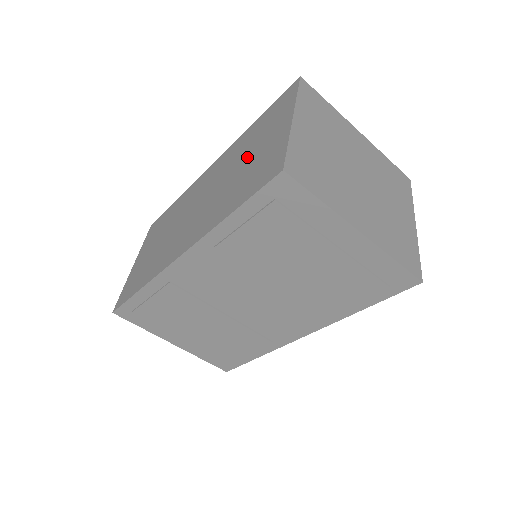
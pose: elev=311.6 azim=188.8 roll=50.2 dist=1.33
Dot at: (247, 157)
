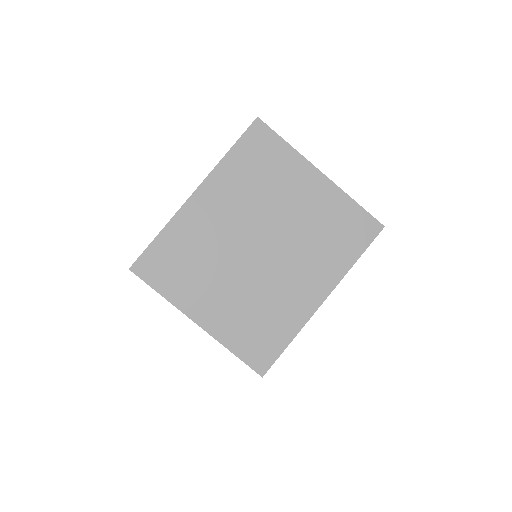
Dot at: occluded
